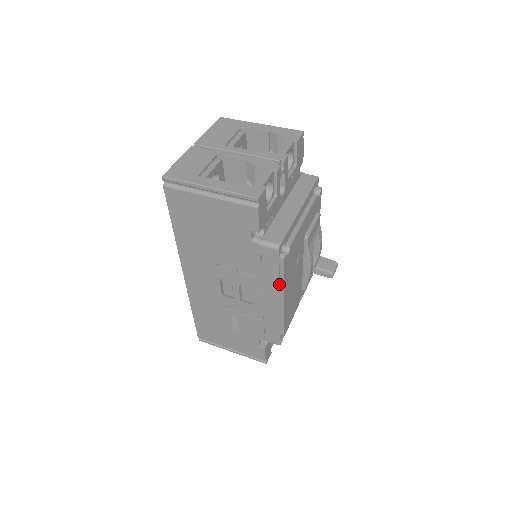
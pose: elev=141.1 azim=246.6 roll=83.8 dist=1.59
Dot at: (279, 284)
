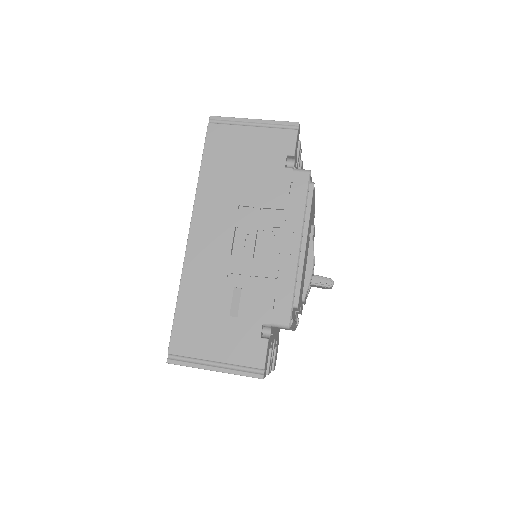
Dot at: (304, 219)
